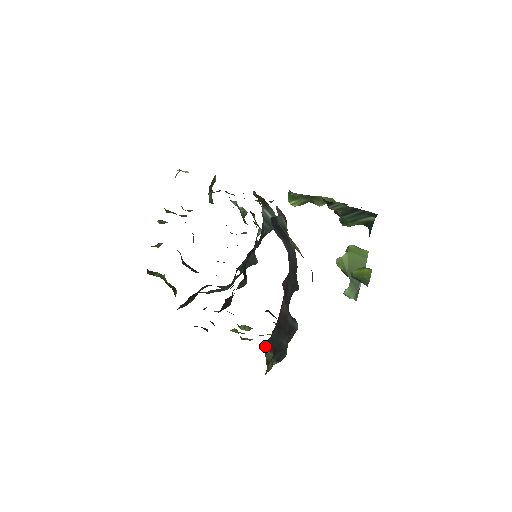
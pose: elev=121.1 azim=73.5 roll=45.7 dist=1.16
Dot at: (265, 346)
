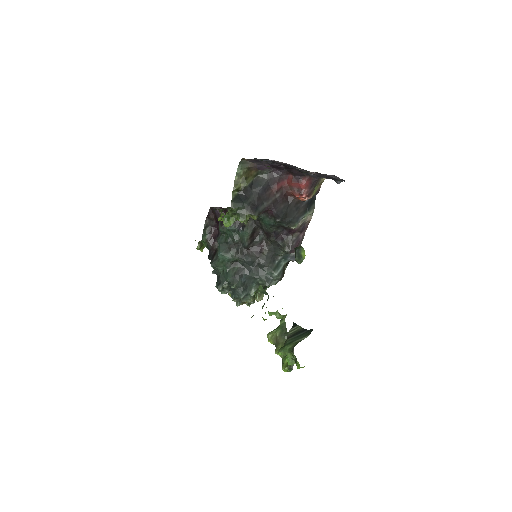
Dot at: (256, 179)
